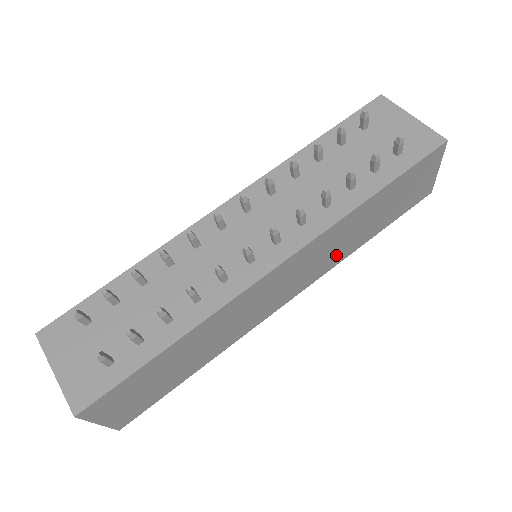
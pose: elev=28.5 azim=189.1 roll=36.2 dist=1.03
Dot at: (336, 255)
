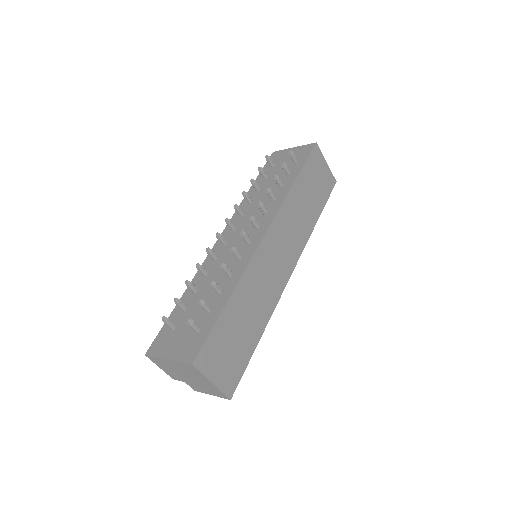
Dot at: (302, 230)
